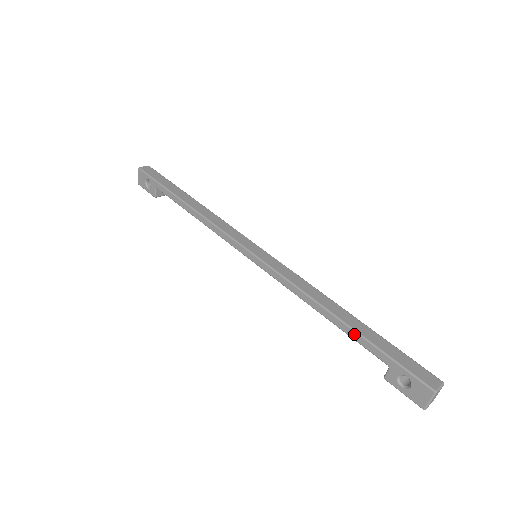
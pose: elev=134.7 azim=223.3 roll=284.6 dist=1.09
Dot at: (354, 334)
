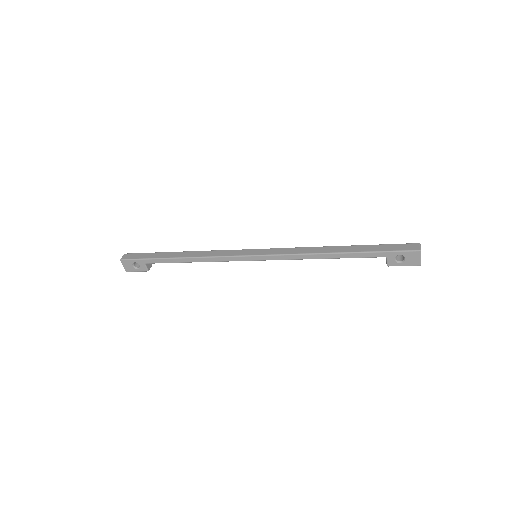
Dot at: (354, 255)
